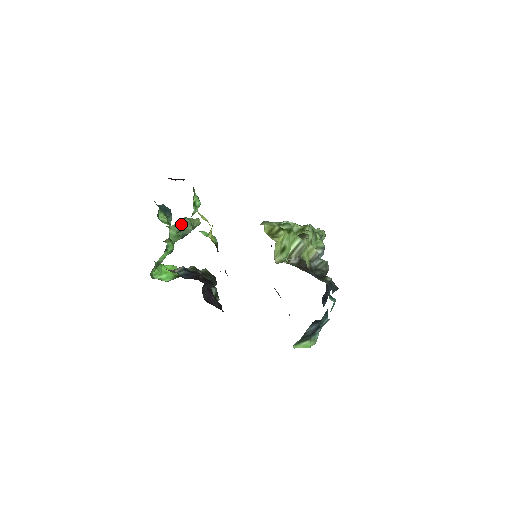
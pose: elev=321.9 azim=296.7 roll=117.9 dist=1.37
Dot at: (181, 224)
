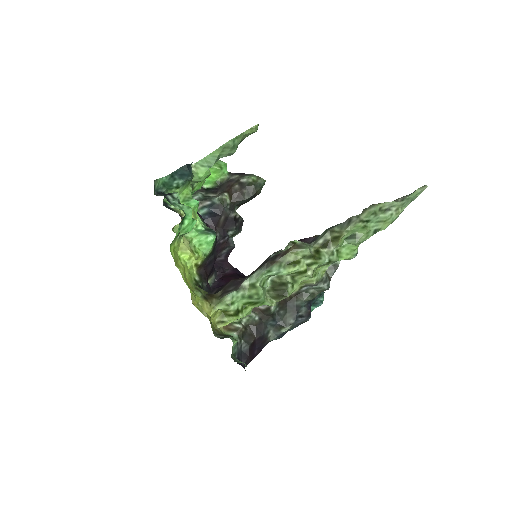
Dot at: occluded
